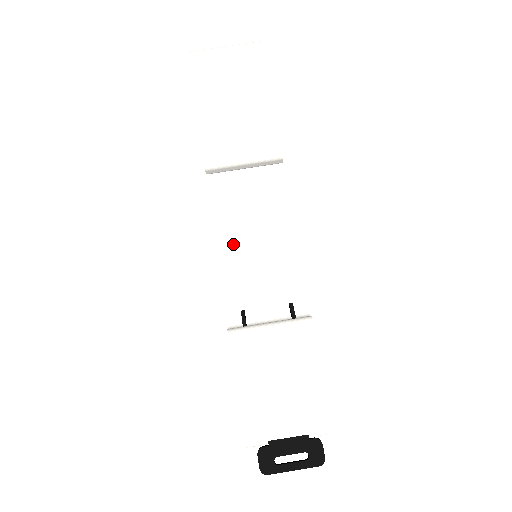
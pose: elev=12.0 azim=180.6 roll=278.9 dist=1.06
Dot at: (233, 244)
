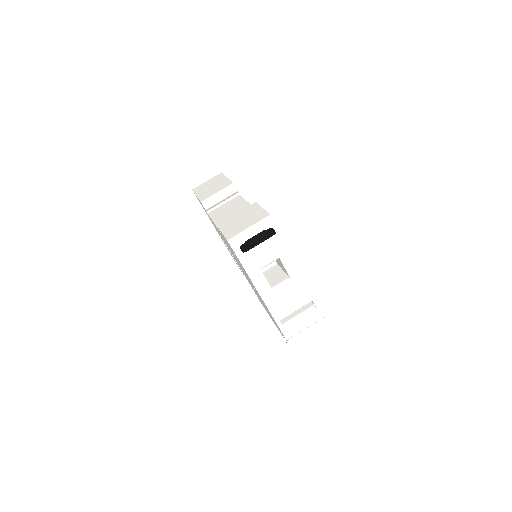
Dot at: (222, 220)
